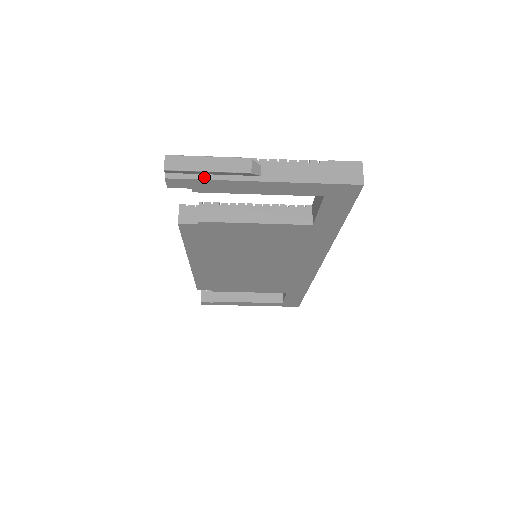
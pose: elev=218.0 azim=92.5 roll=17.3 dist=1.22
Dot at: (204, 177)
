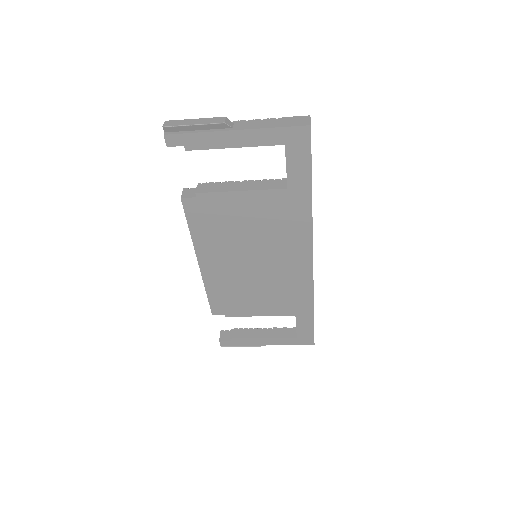
Dot at: (192, 132)
